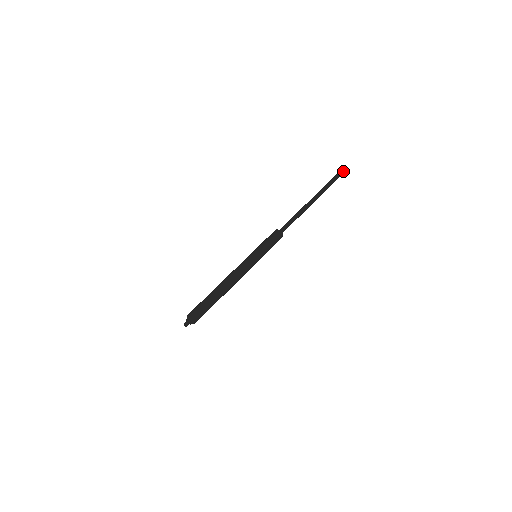
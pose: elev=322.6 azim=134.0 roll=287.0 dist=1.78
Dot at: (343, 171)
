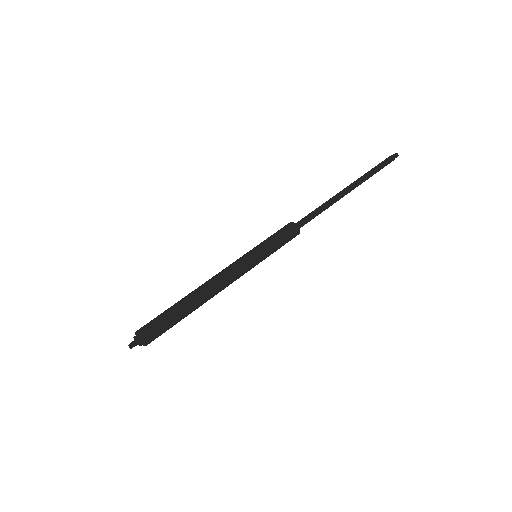
Dot at: (395, 156)
